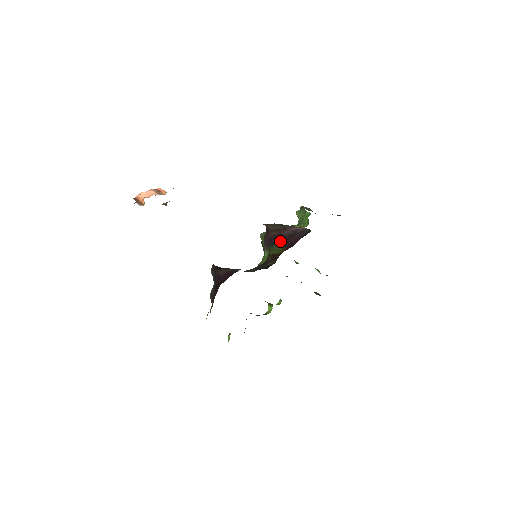
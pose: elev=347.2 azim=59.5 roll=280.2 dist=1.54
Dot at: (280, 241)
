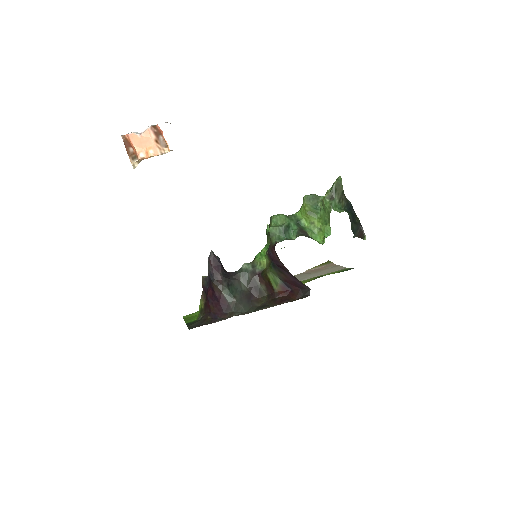
Dot at: (281, 272)
